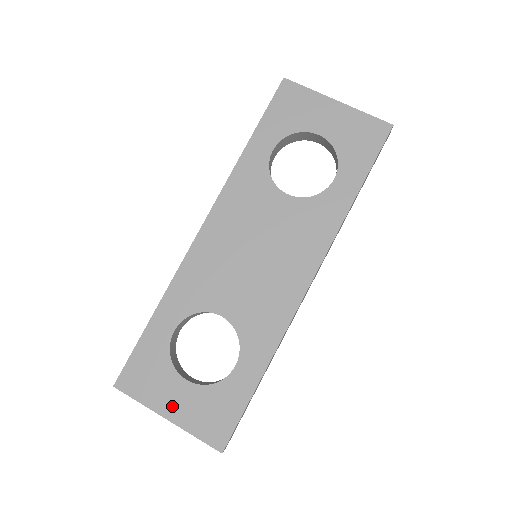
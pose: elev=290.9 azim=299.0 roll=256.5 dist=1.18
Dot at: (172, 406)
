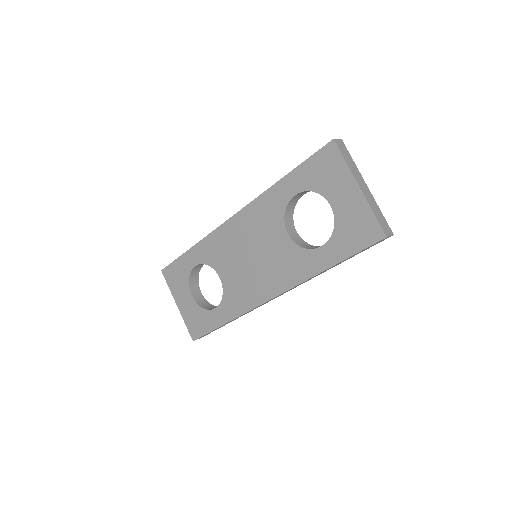
Dot at: (181, 302)
